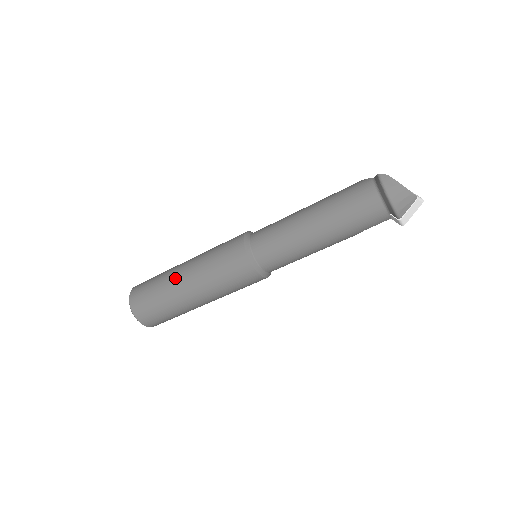
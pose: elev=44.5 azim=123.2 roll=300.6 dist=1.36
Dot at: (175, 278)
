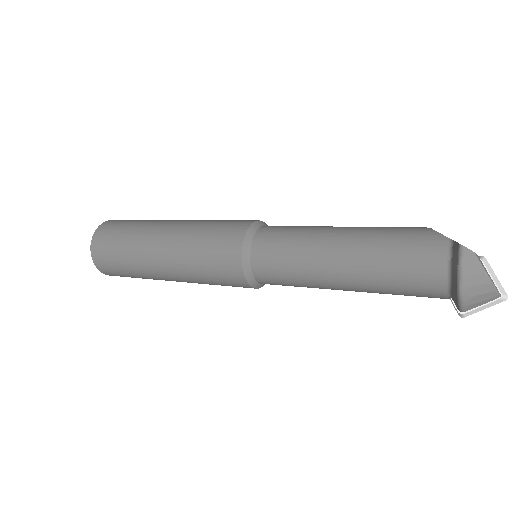
Dot at: (148, 243)
